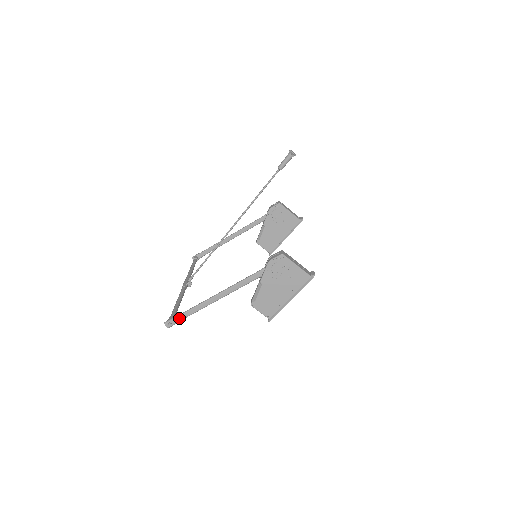
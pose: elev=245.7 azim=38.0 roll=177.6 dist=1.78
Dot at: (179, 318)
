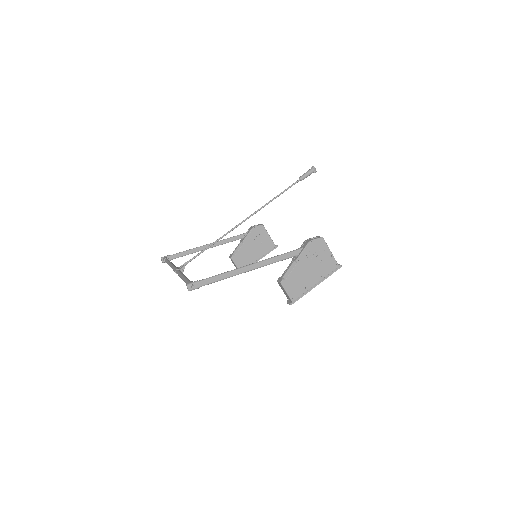
Dot at: (205, 282)
